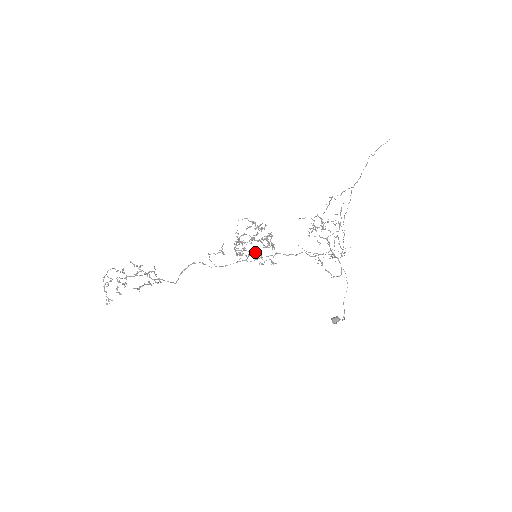
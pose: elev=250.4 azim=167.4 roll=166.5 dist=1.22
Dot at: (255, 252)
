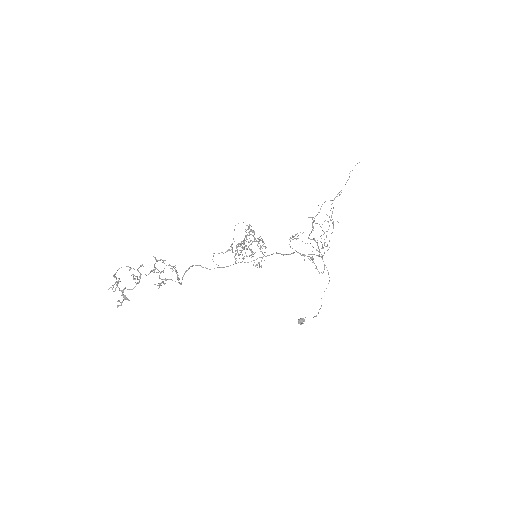
Dot at: (246, 255)
